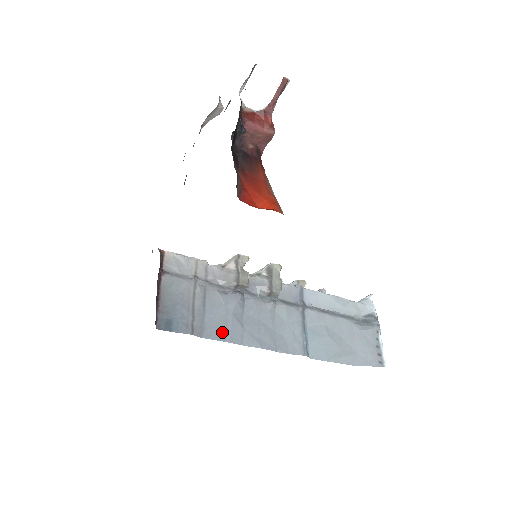
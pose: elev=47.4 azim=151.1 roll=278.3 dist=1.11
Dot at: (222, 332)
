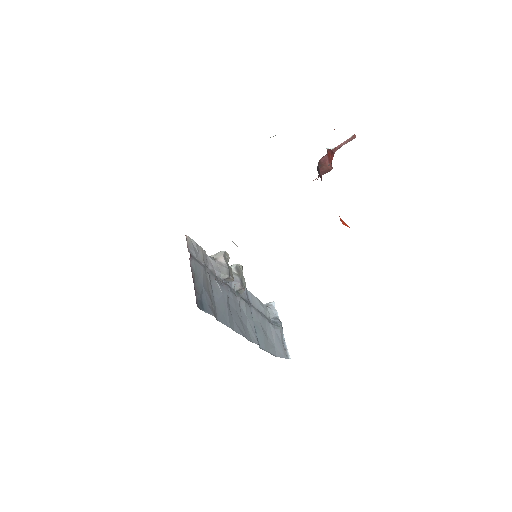
Dot at: (225, 318)
